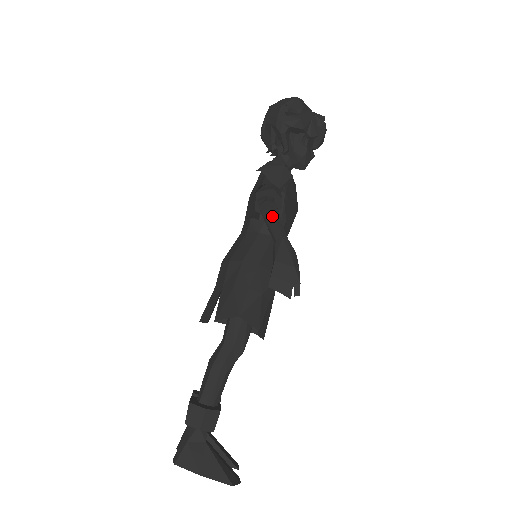
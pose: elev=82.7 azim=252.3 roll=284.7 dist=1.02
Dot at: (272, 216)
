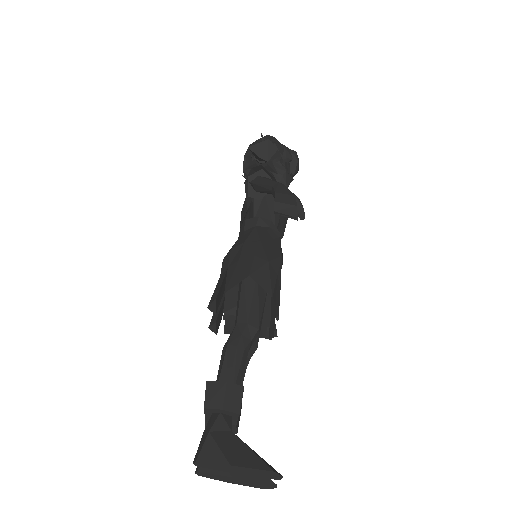
Dot at: (265, 179)
